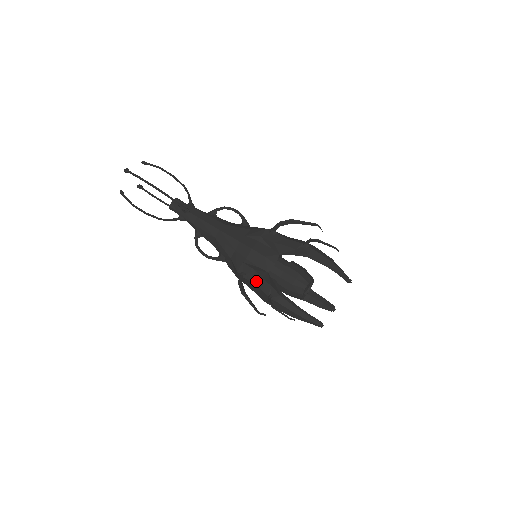
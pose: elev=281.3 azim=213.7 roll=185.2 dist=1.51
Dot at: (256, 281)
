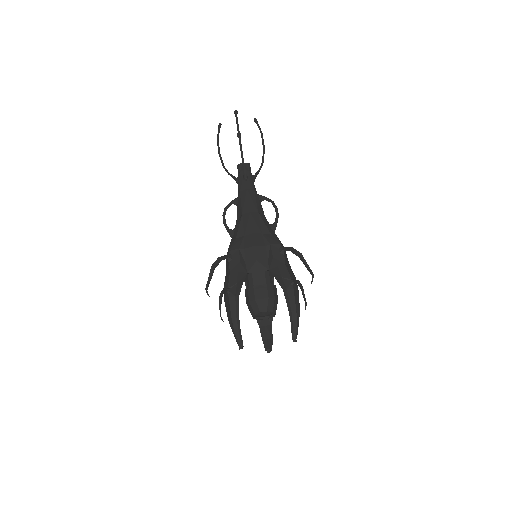
Dot at: (232, 270)
